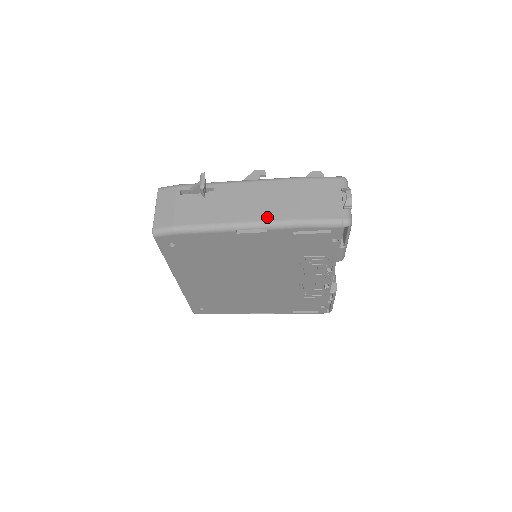
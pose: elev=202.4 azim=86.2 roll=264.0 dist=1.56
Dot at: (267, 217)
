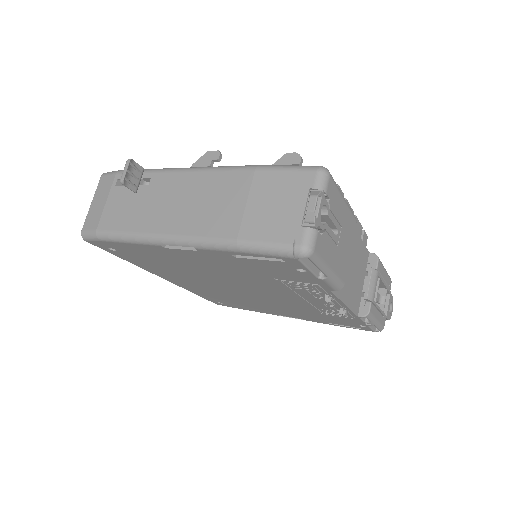
Dot at: (194, 230)
